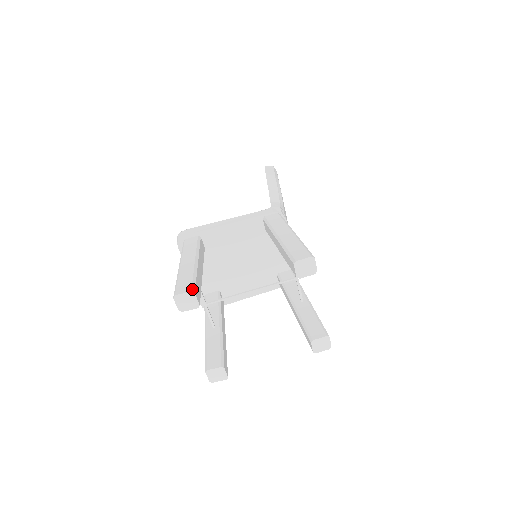
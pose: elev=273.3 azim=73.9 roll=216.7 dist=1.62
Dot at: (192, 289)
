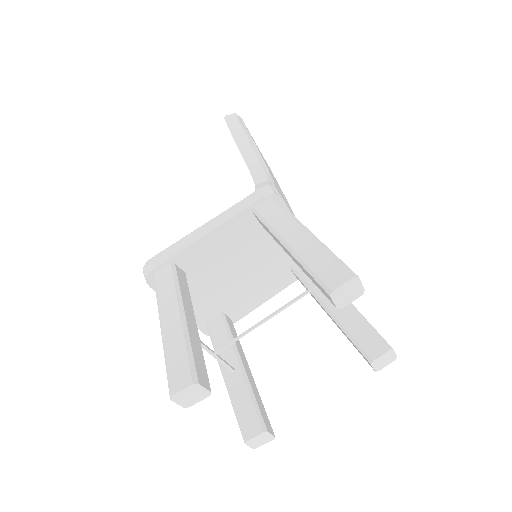
Dot at: (193, 378)
